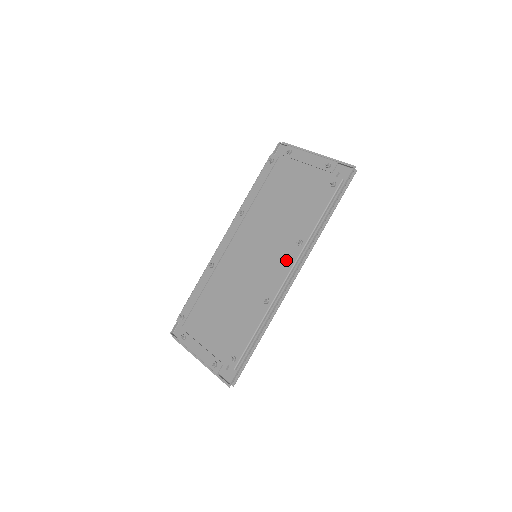
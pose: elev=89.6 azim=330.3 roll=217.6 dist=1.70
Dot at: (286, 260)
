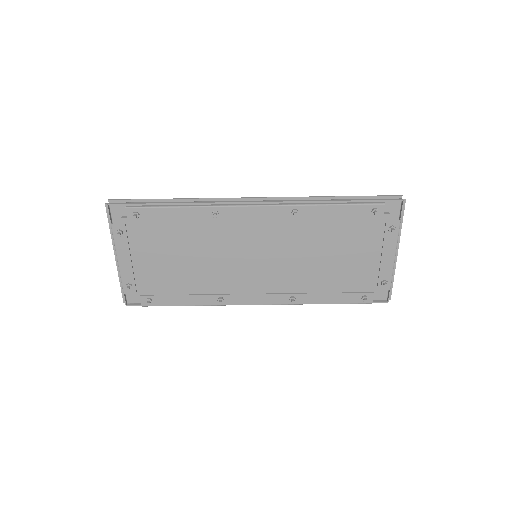
Dot at: (269, 296)
